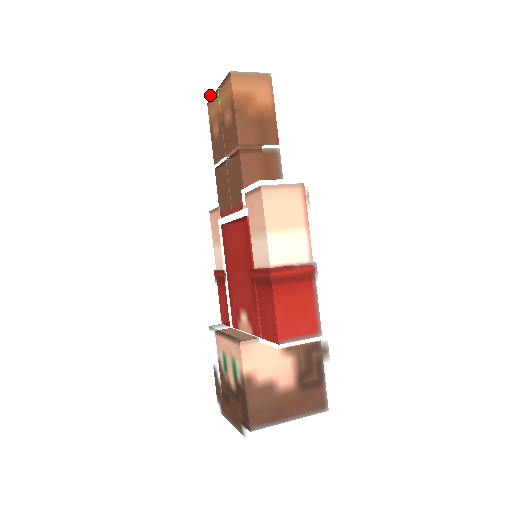
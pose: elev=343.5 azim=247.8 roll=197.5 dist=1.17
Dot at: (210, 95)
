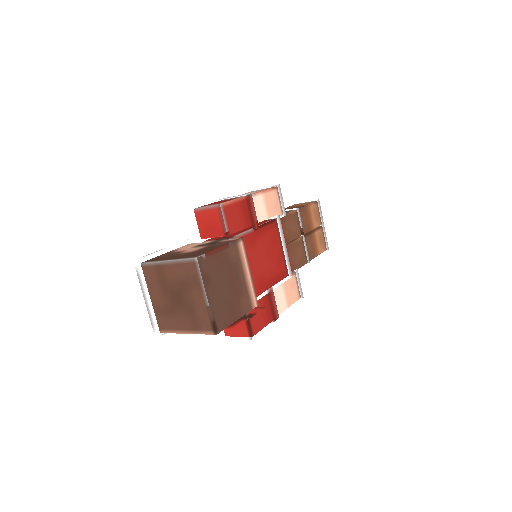
Dot at: occluded
